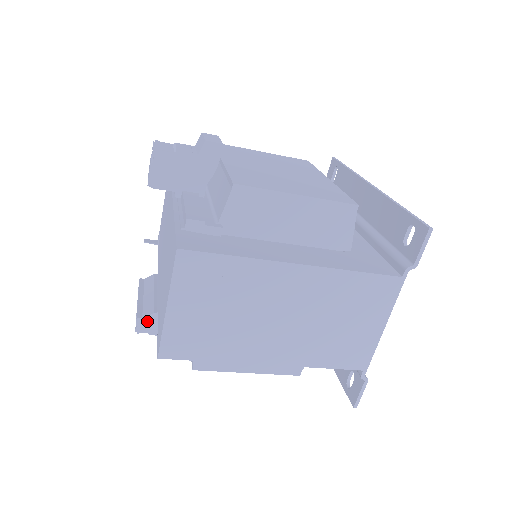
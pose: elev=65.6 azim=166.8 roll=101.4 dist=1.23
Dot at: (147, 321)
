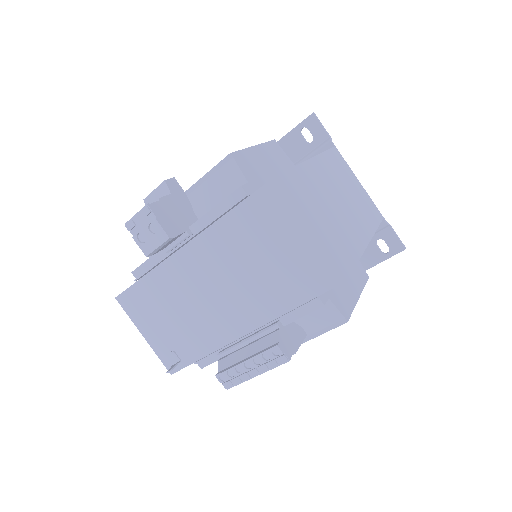
Dot at: (283, 342)
